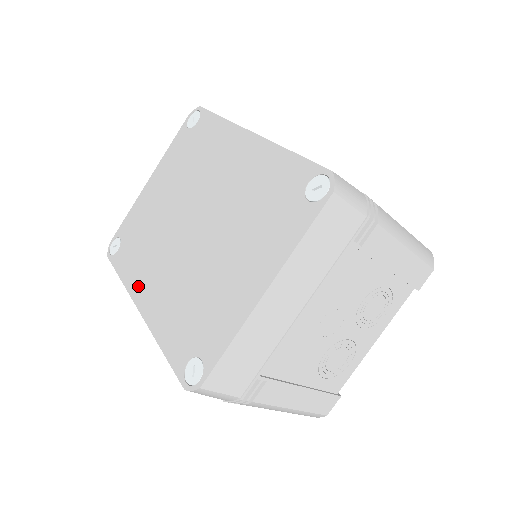
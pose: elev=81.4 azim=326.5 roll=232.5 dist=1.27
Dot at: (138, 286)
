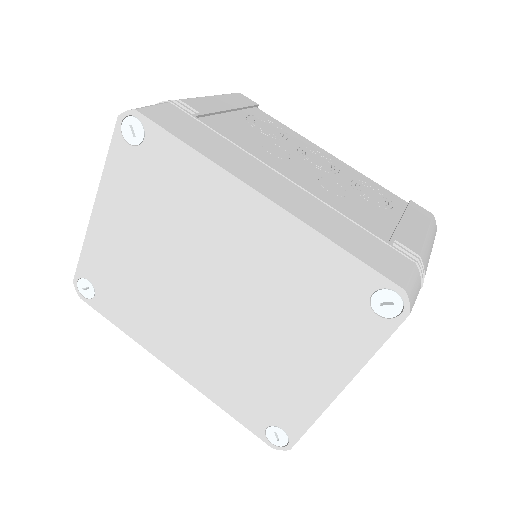
Dot at: (157, 346)
